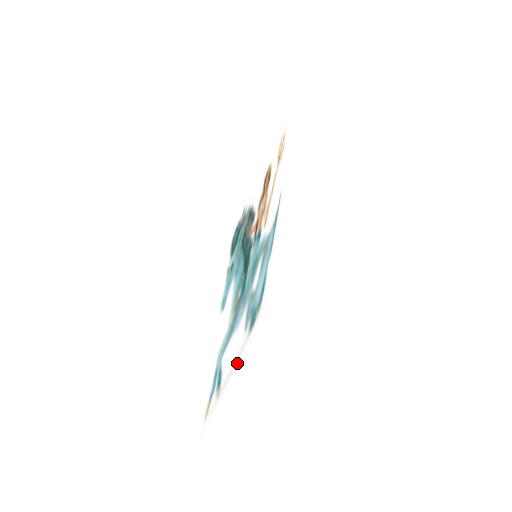
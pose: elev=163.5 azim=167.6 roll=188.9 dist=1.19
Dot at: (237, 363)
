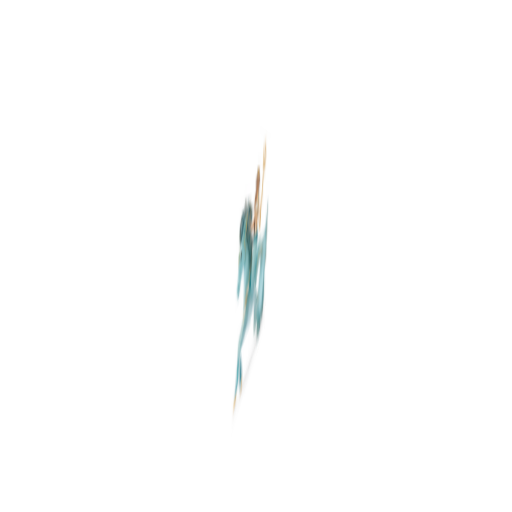
Dot at: (251, 365)
